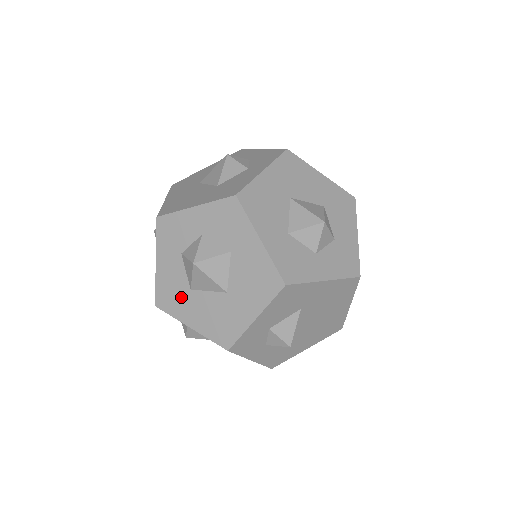
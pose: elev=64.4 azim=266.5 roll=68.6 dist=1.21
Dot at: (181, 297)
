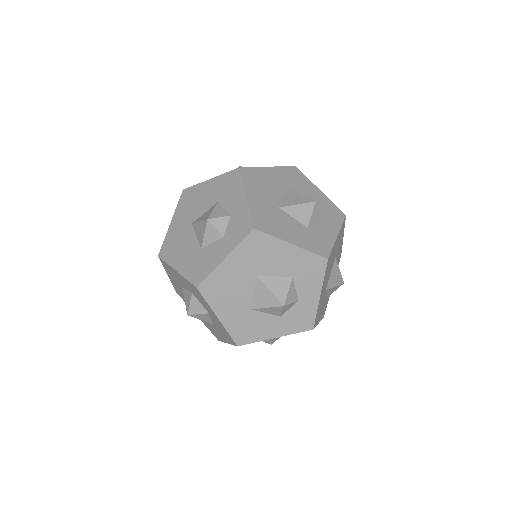
Dot at: (175, 278)
